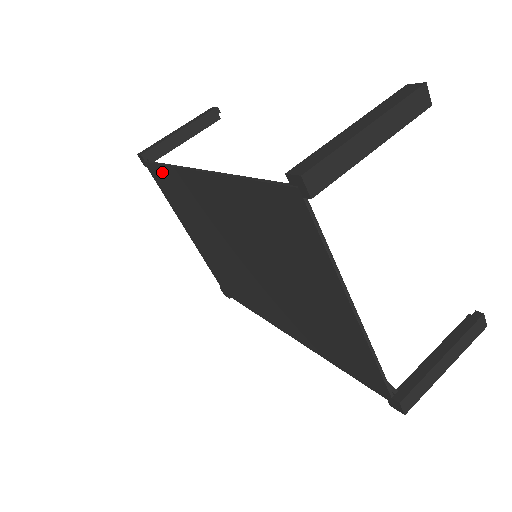
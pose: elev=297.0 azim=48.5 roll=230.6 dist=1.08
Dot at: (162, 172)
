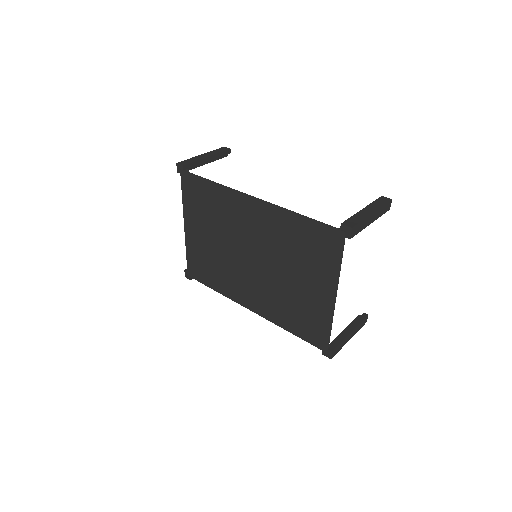
Dot at: (202, 184)
